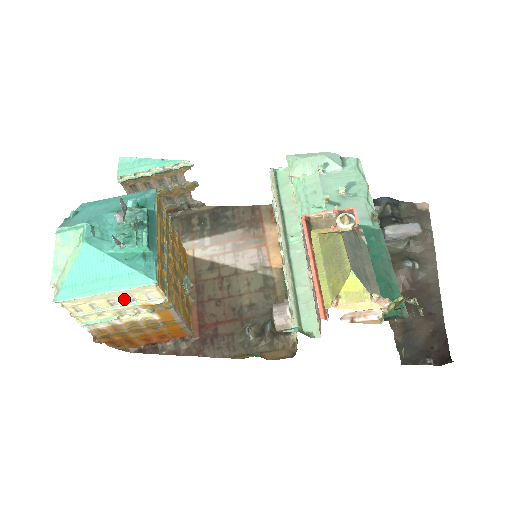
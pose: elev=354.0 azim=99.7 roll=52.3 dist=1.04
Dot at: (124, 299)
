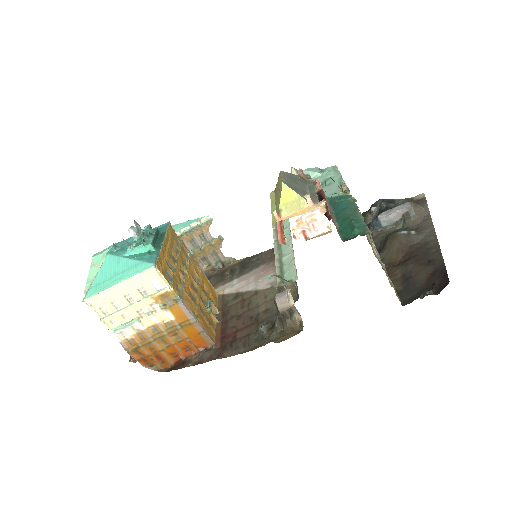
Dot at: (137, 292)
